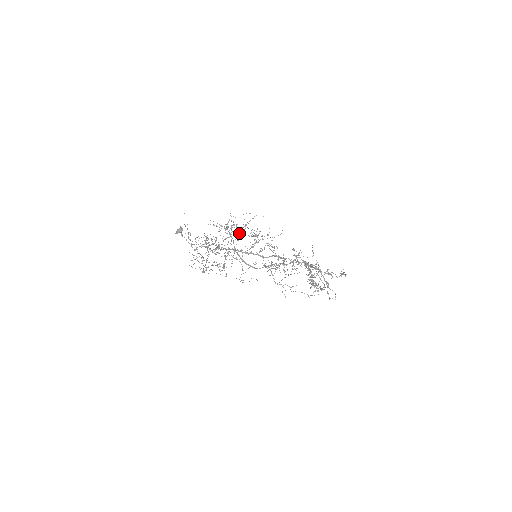
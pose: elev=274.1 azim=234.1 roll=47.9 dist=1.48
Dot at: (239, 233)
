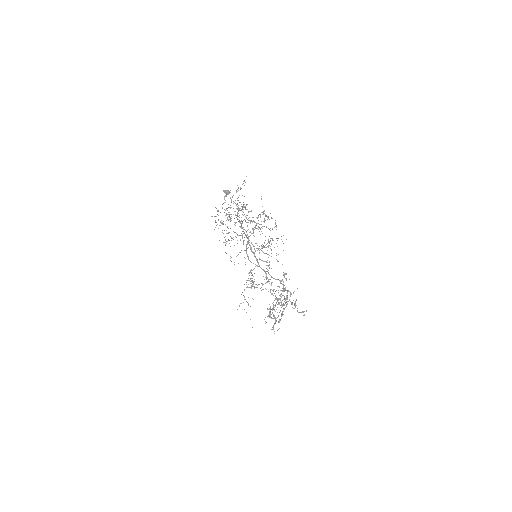
Dot at: (266, 227)
